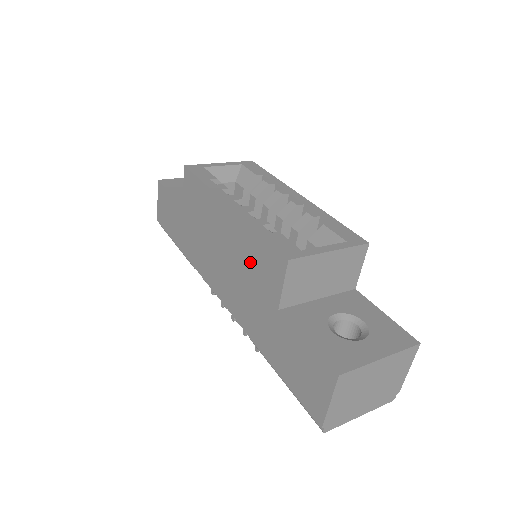
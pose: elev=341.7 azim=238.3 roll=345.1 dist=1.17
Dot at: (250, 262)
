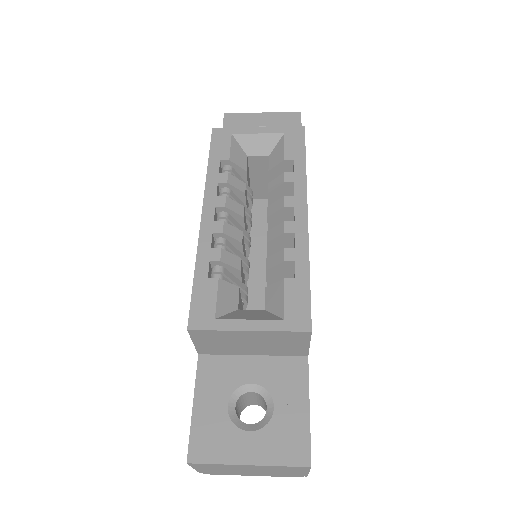
Dot at: occluded
